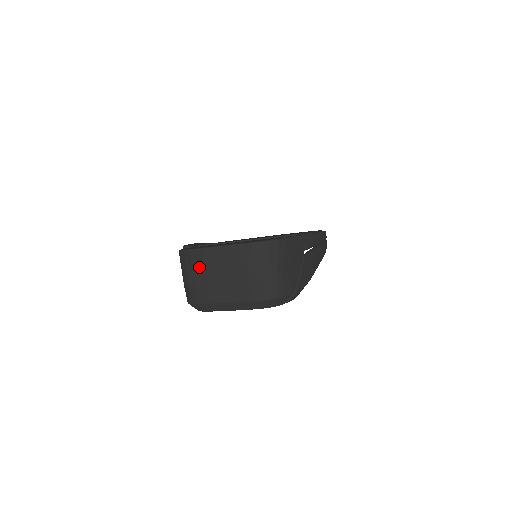
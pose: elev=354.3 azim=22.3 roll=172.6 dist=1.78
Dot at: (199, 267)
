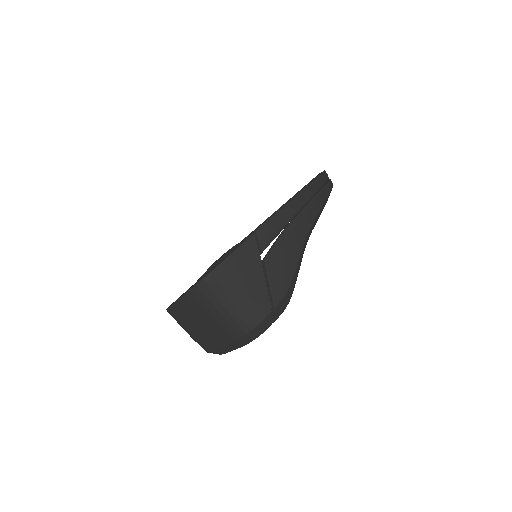
Dot at: (182, 323)
